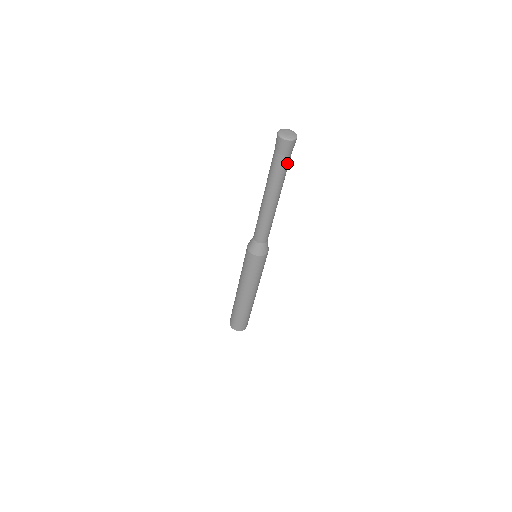
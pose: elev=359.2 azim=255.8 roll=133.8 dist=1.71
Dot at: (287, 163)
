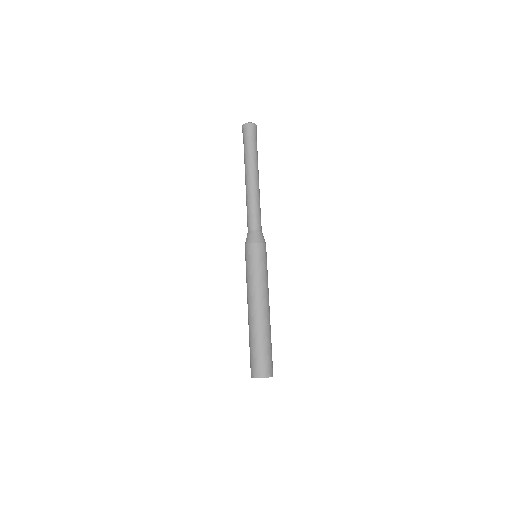
Dot at: (249, 144)
